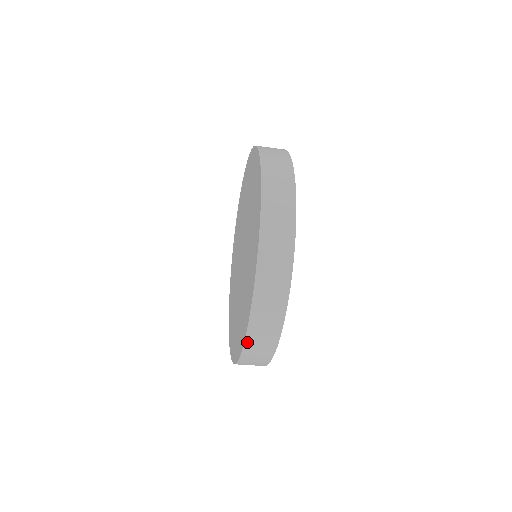
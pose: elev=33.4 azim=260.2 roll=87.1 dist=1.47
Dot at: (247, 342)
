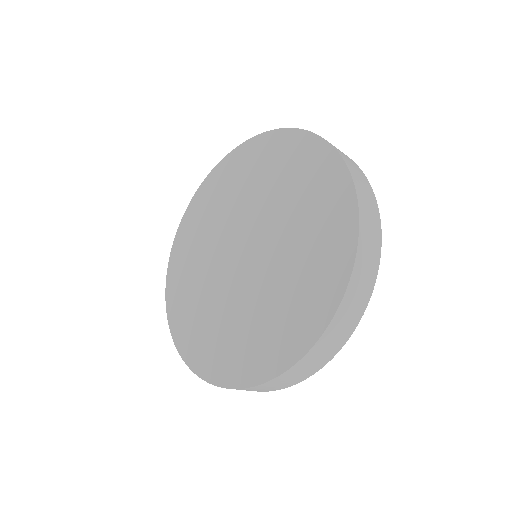
Dot at: (284, 374)
